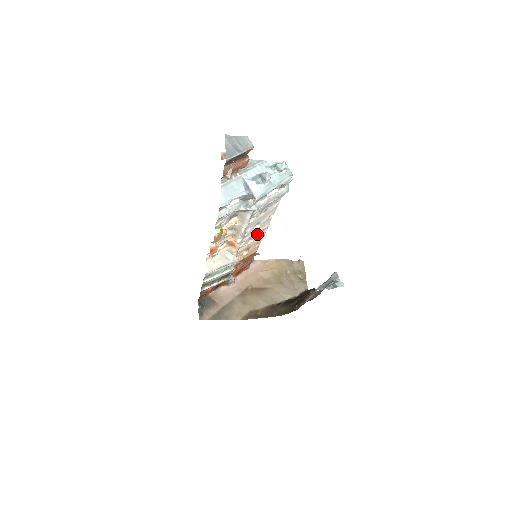
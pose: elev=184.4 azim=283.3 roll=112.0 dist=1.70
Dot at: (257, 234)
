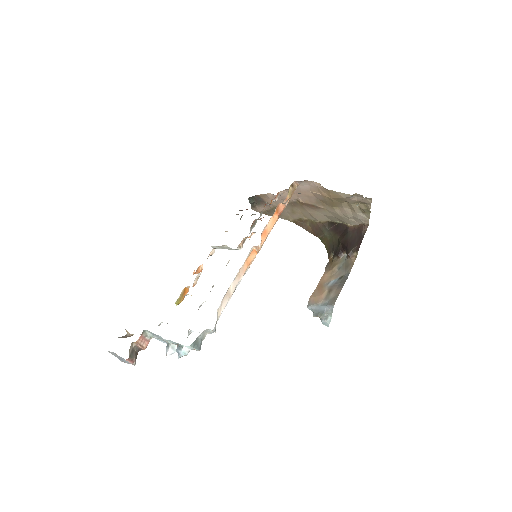
Dot at: occluded
